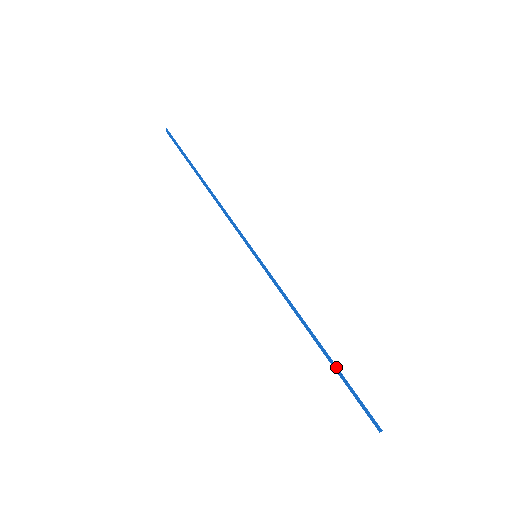
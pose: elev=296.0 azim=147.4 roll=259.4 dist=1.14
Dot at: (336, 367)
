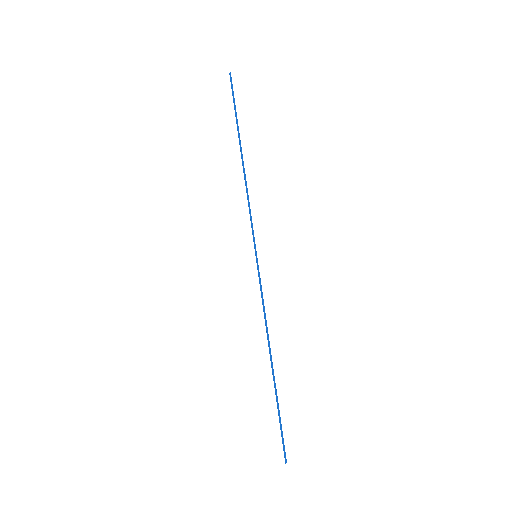
Dot at: (275, 393)
